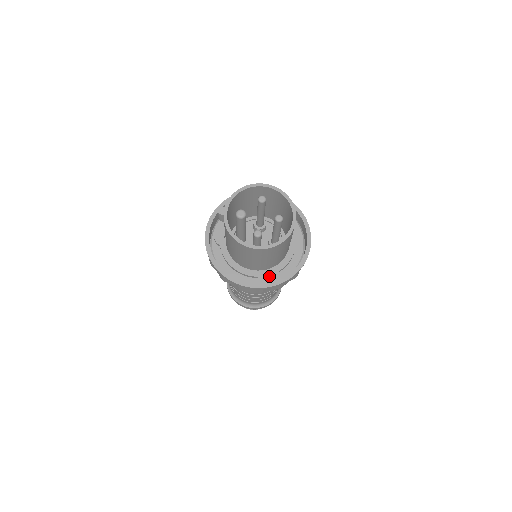
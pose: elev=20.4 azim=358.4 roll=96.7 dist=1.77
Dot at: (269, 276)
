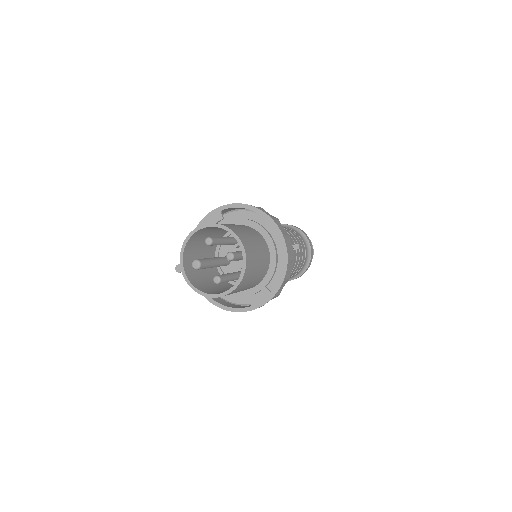
Dot at: (258, 295)
